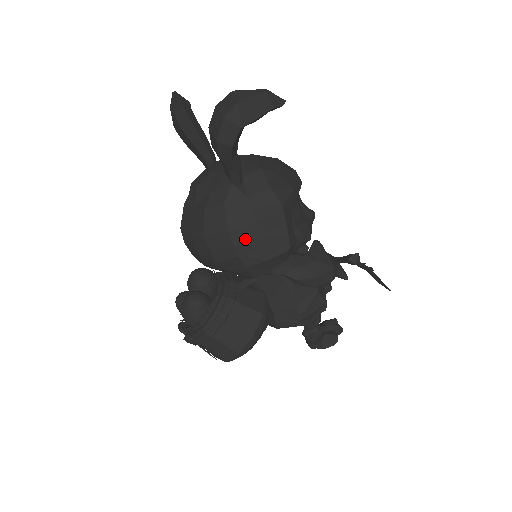
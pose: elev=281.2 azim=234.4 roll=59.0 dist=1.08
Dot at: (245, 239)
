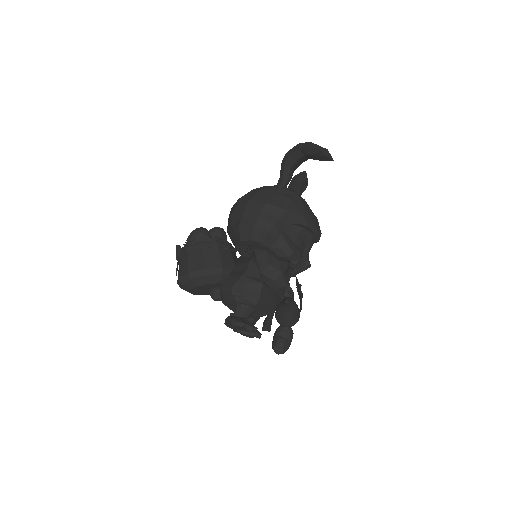
Dot at: (253, 207)
